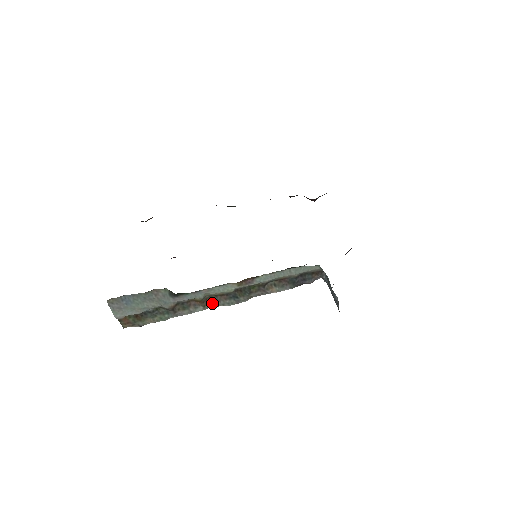
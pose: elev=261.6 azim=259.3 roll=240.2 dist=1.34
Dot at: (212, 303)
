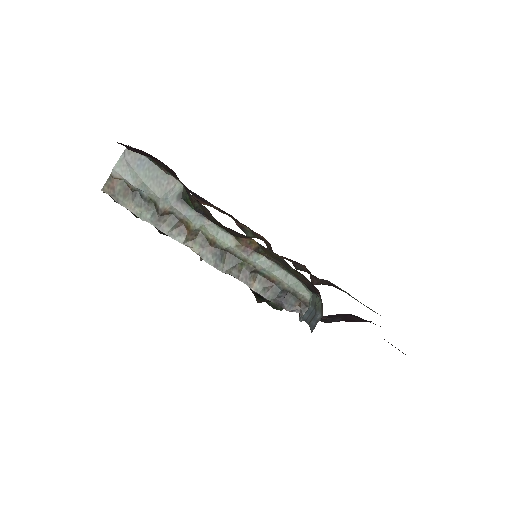
Dot at: (196, 244)
